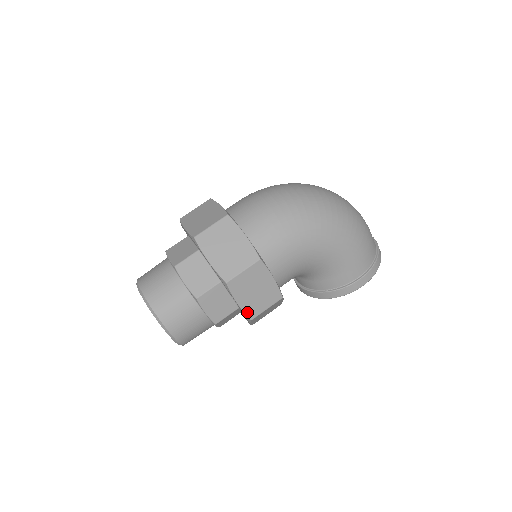
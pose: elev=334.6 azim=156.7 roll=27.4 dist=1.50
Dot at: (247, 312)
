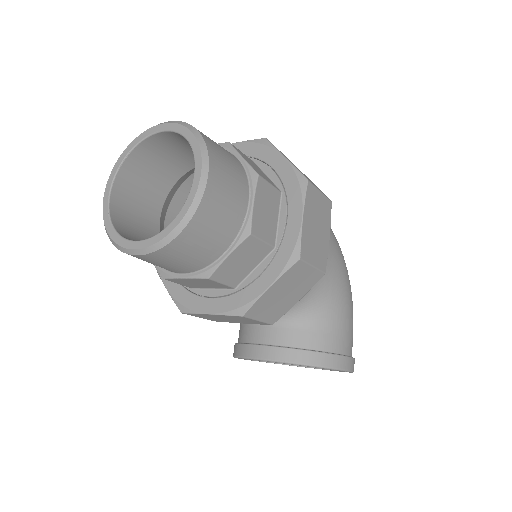
Dot at: (302, 242)
